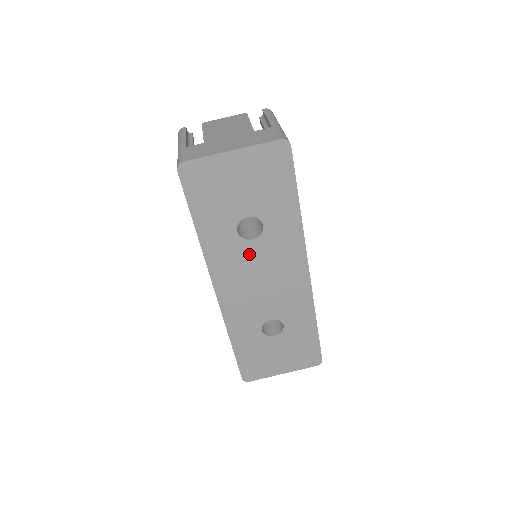
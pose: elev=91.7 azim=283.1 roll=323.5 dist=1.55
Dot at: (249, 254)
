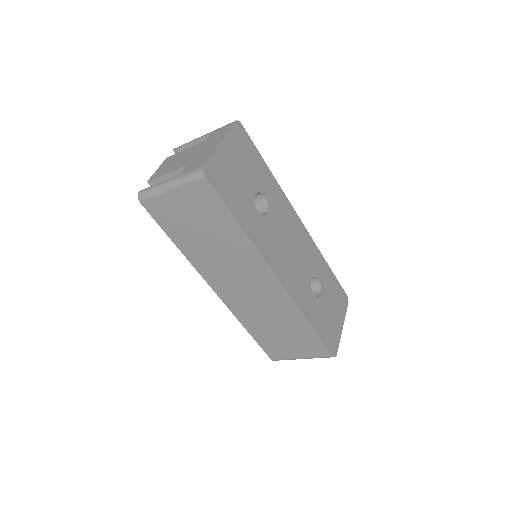
Dot at: (272, 227)
